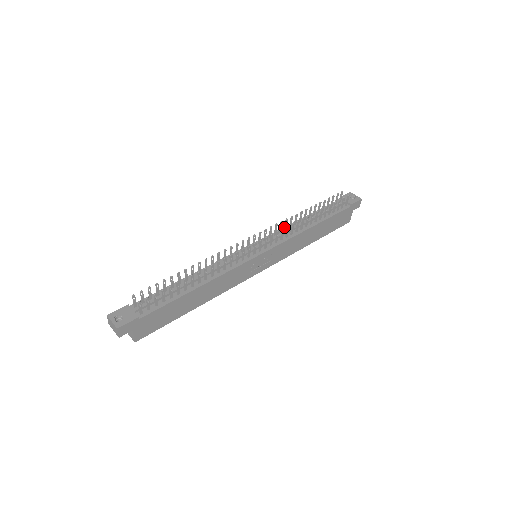
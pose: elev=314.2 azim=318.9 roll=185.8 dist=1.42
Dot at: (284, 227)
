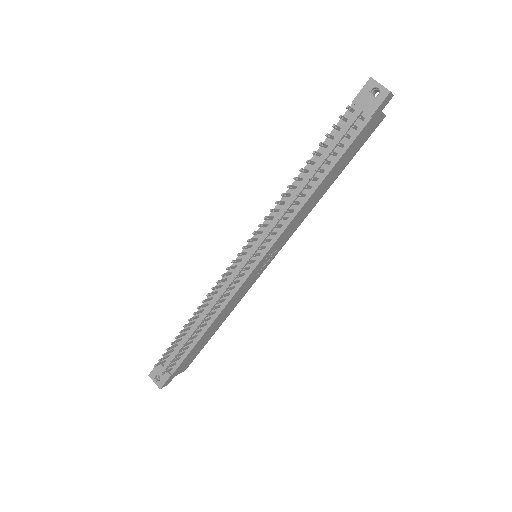
Dot at: (274, 211)
